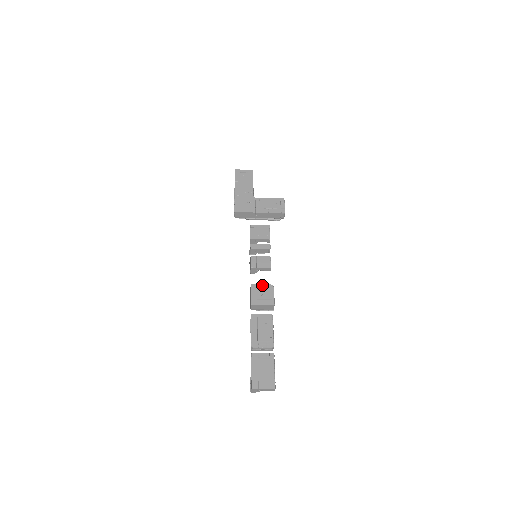
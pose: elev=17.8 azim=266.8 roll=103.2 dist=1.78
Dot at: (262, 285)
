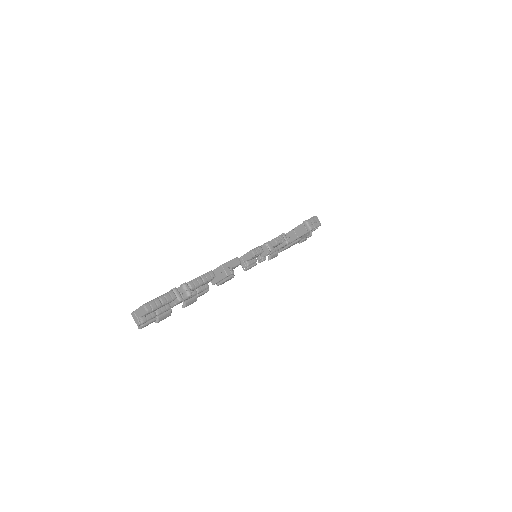
Dot at: occluded
